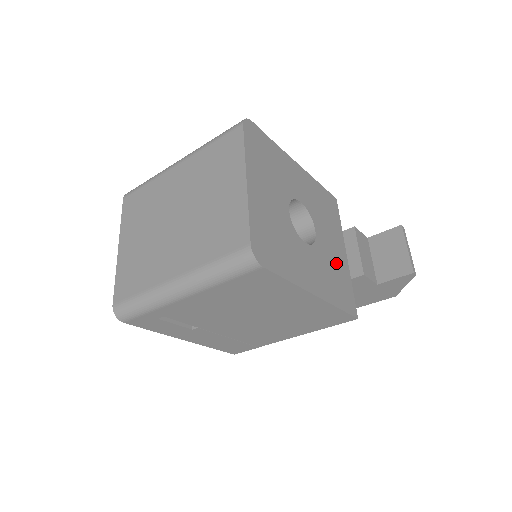
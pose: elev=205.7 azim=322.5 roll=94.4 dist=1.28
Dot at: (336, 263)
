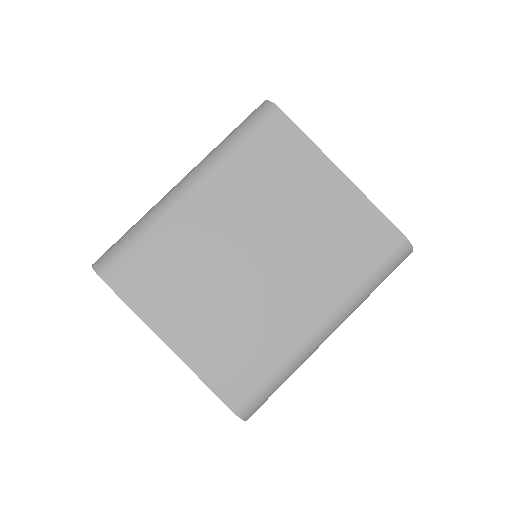
Dot at: occluded
